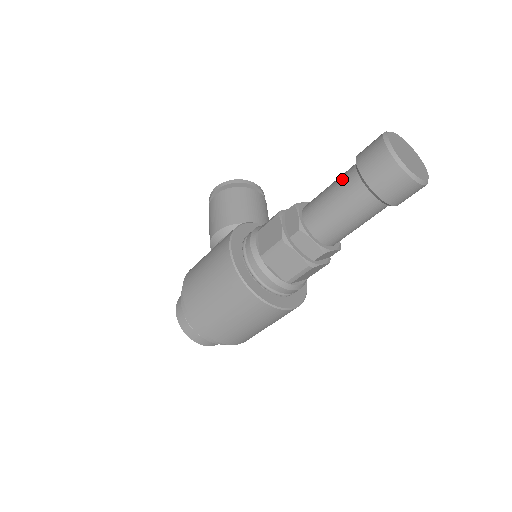
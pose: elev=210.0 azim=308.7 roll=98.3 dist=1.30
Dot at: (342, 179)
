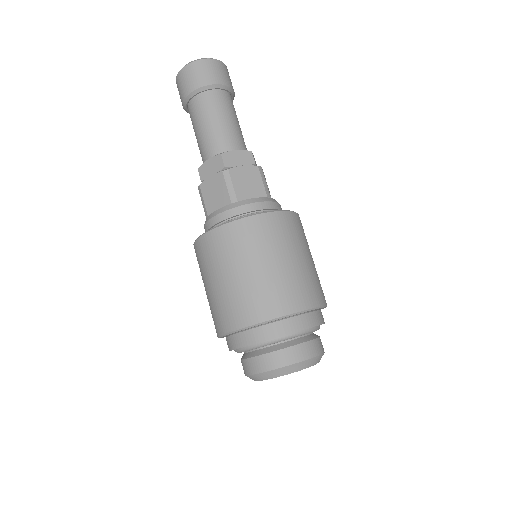
Dot at: occluded
